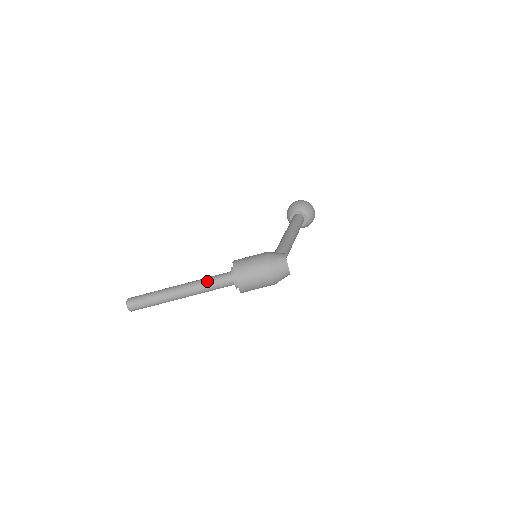
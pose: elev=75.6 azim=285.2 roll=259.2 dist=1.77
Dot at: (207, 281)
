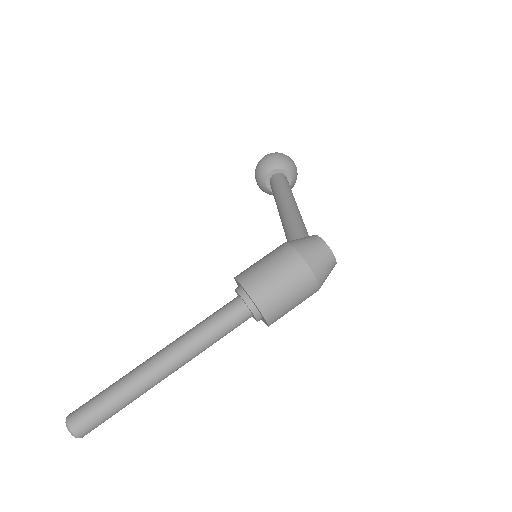
Dot at: (204, 329)
